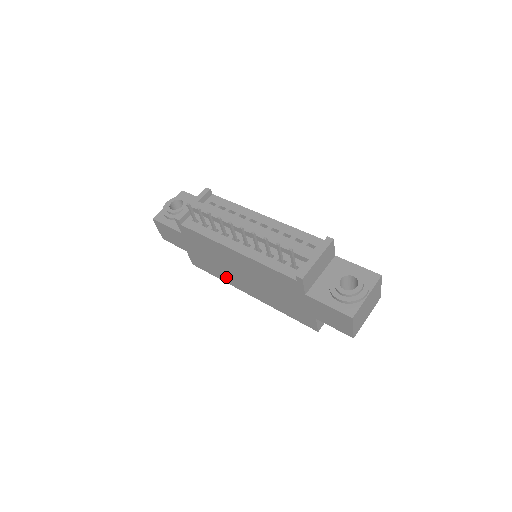
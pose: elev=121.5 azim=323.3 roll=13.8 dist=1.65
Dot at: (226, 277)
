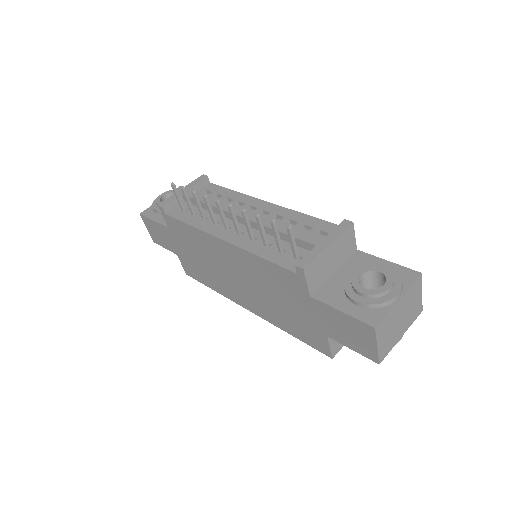
Dot at: (220, 286)
